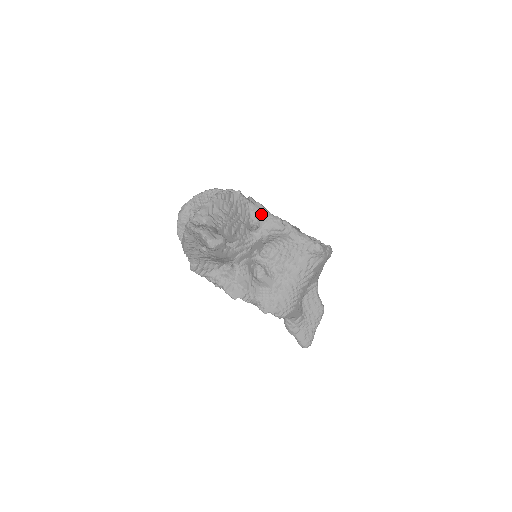
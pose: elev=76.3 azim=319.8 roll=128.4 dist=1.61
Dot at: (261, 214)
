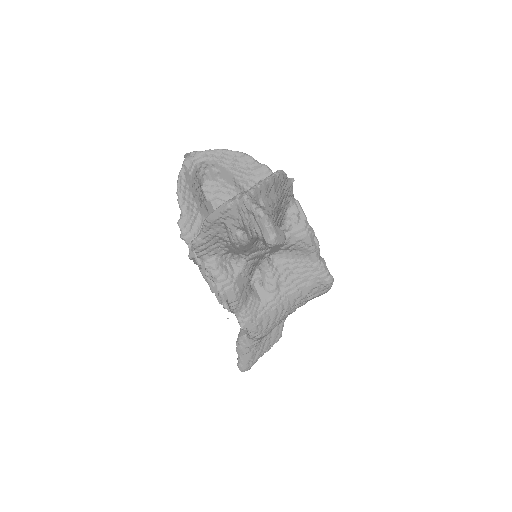
Dot at: (298, 217)
